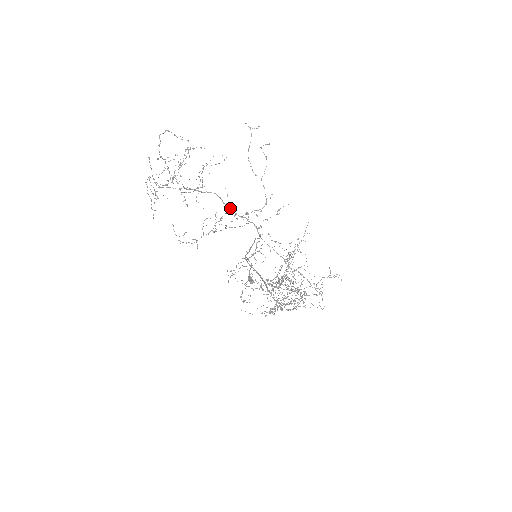
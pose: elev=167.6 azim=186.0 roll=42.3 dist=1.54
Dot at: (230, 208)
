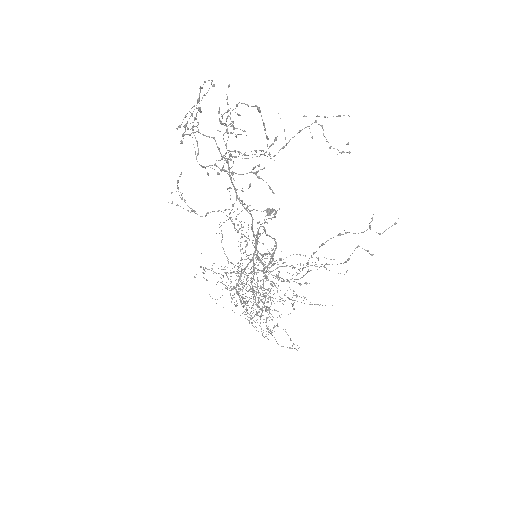
Dot at: (254, 236)
